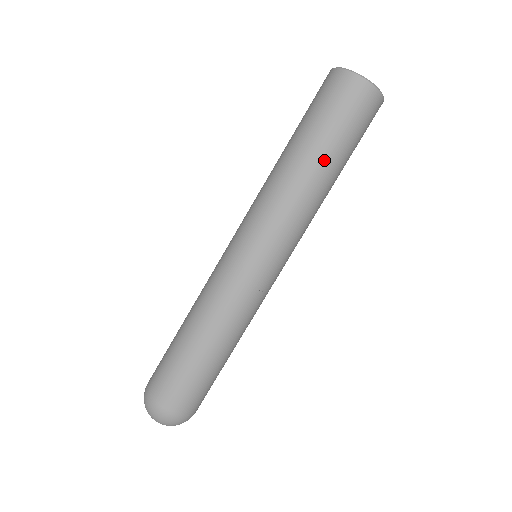
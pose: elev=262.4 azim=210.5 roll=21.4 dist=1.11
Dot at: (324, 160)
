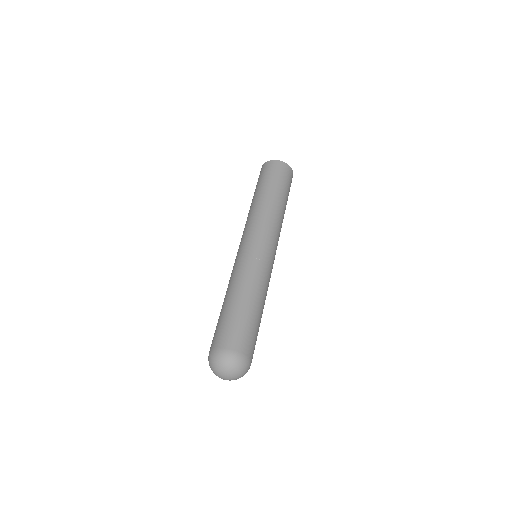
Dot at: (260, 193)
